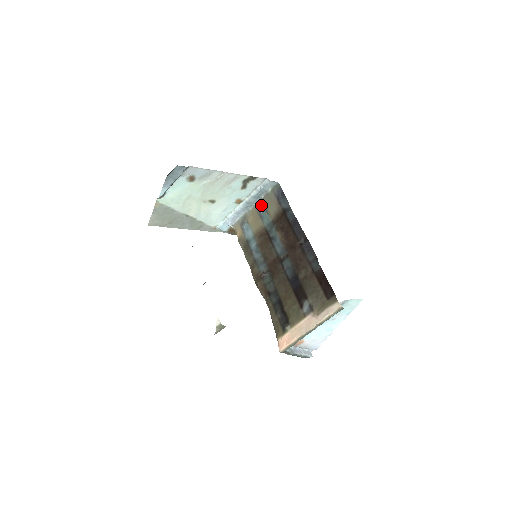
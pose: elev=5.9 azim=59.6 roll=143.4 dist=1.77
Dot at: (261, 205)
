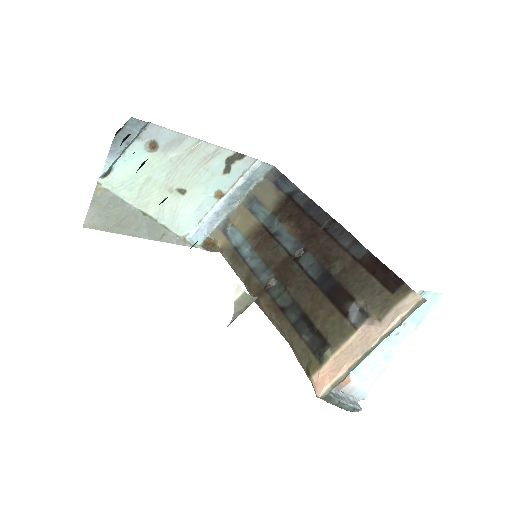
Dot at: (251, 198)
